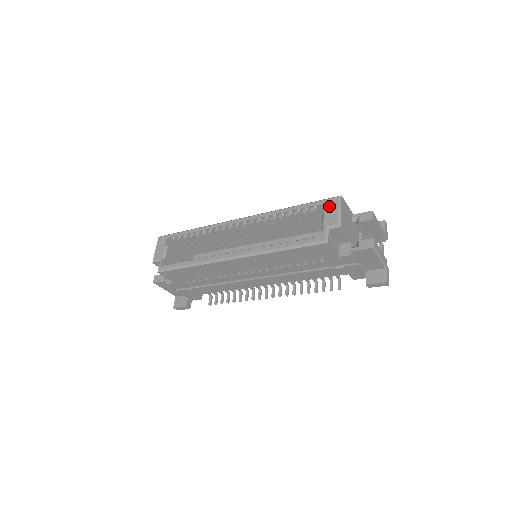
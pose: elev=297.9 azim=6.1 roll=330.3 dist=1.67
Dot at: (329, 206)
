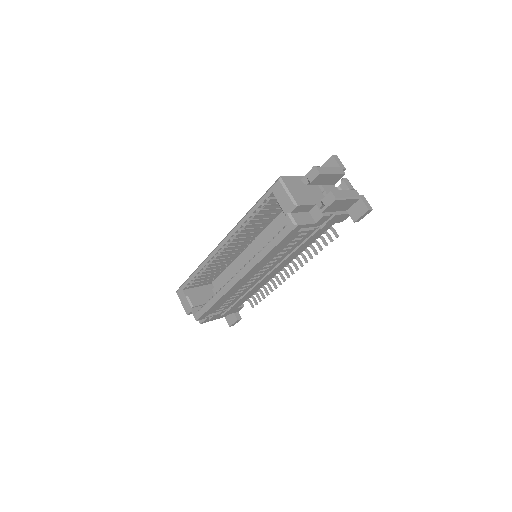
Dot at: (277, 193)
